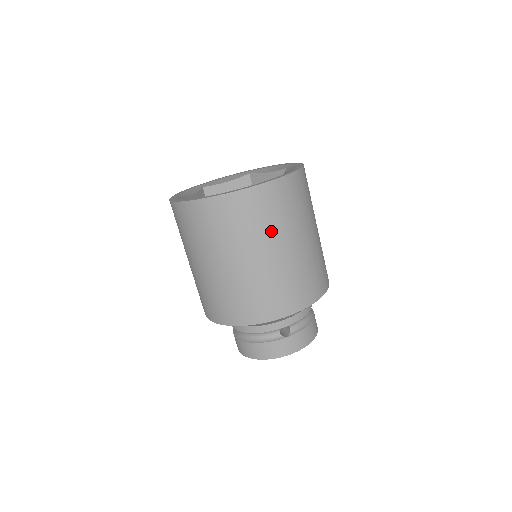
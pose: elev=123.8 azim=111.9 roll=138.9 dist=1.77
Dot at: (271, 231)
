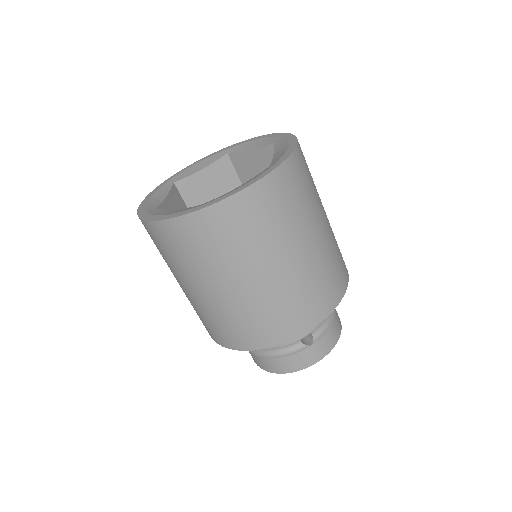
Dot at: (275, 238)
